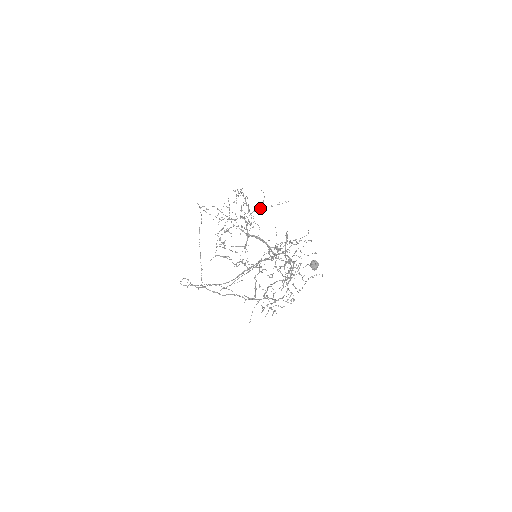
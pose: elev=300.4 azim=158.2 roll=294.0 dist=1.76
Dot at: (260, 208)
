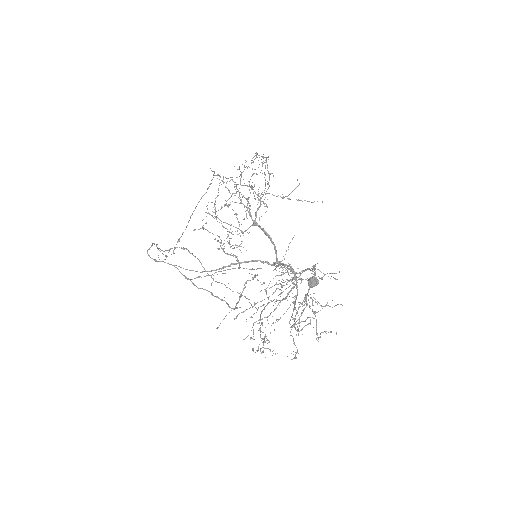
Dot at: occluded
